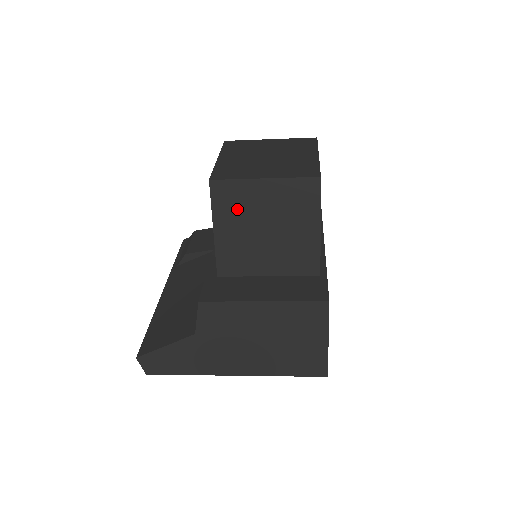
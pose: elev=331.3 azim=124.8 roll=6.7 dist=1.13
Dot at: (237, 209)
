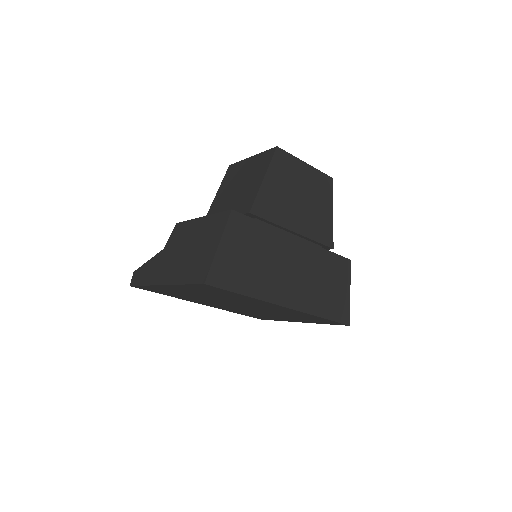
Dot at: (232, 178)
